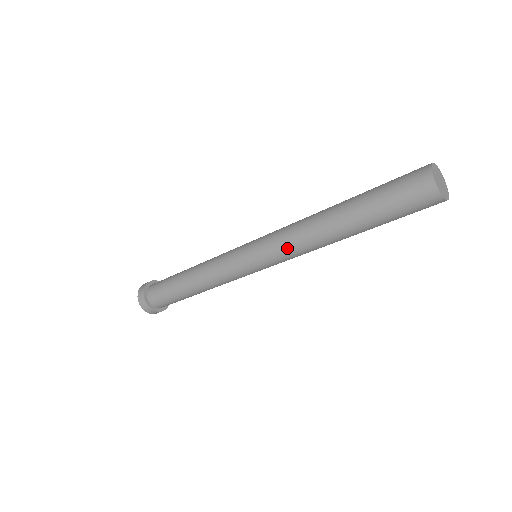
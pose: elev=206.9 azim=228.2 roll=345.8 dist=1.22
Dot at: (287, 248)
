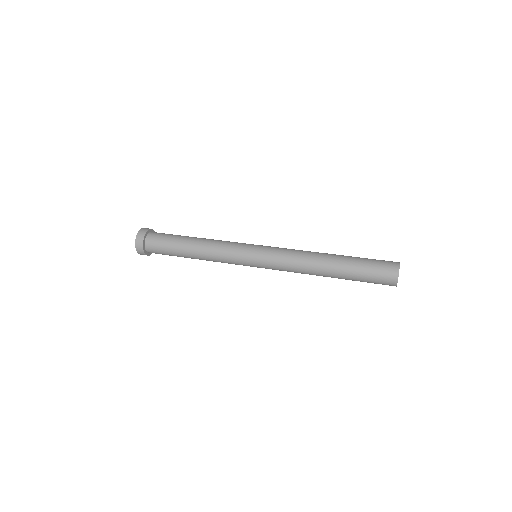
Dot at: occluded
